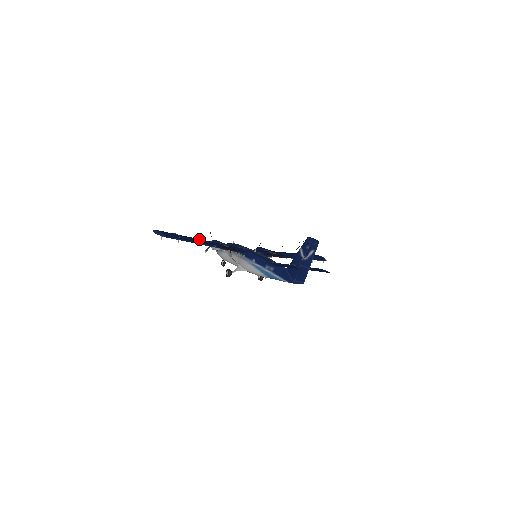
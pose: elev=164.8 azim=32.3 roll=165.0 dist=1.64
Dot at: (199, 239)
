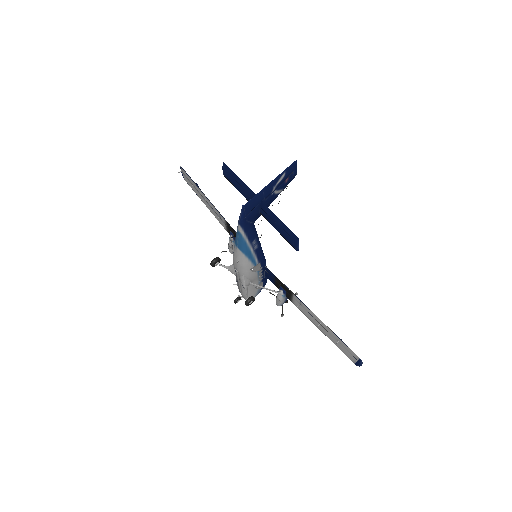
Dot at: occluded
